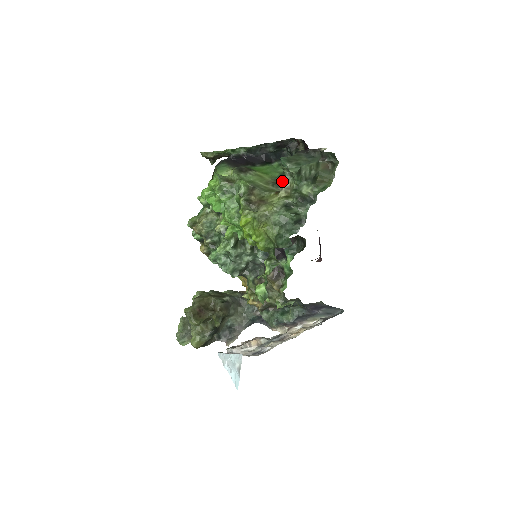
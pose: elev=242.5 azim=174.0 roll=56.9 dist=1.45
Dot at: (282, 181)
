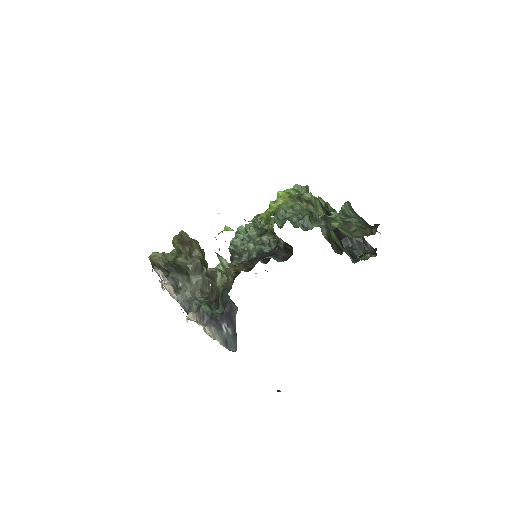
Dot at: (331, 215)
